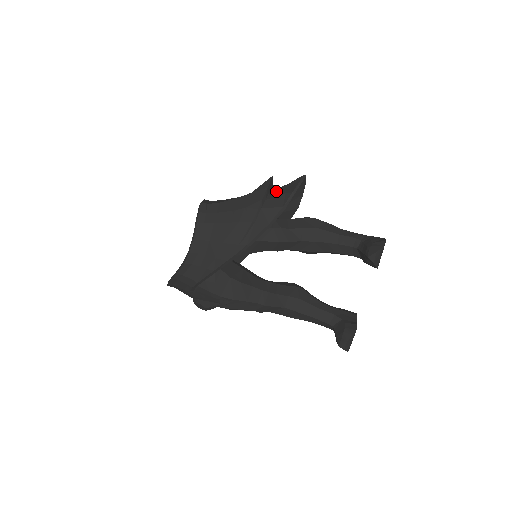
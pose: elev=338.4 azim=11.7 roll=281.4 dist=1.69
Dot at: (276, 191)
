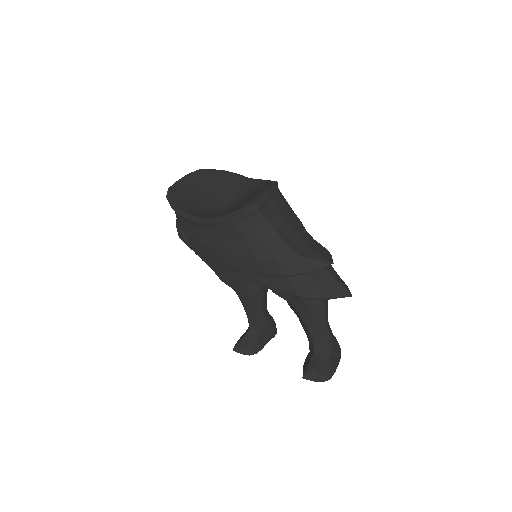
Dot at: (318, 273)
